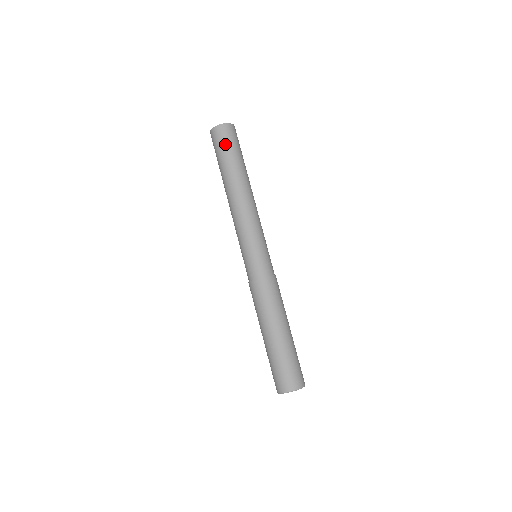
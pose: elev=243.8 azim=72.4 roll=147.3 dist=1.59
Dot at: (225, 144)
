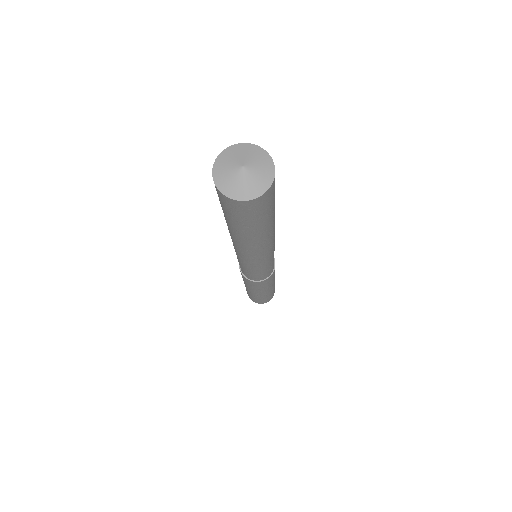
Dot at: (248, 219)
